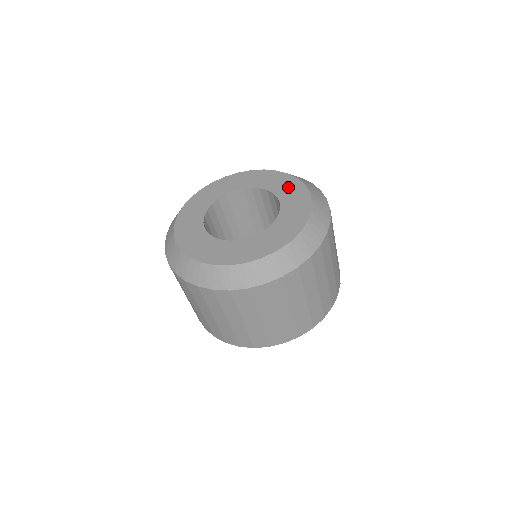
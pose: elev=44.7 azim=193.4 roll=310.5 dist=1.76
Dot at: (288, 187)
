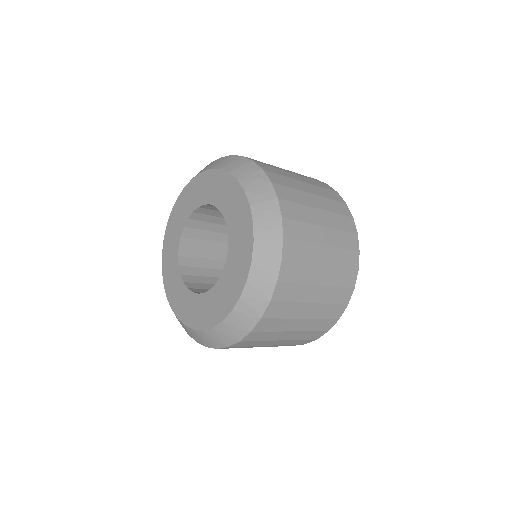
Dot at: (231, 200)
